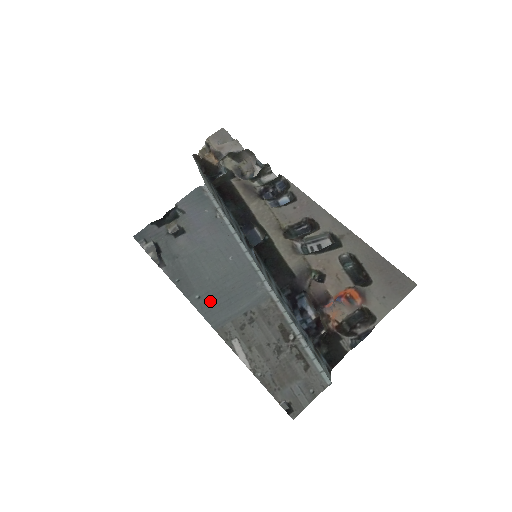
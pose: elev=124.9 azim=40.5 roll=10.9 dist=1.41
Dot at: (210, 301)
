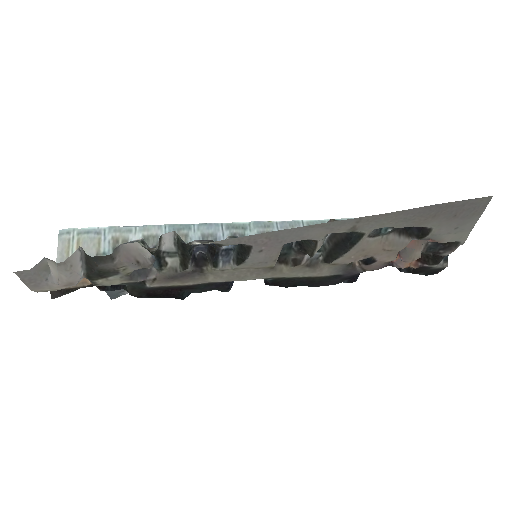
Dot at: occluded
